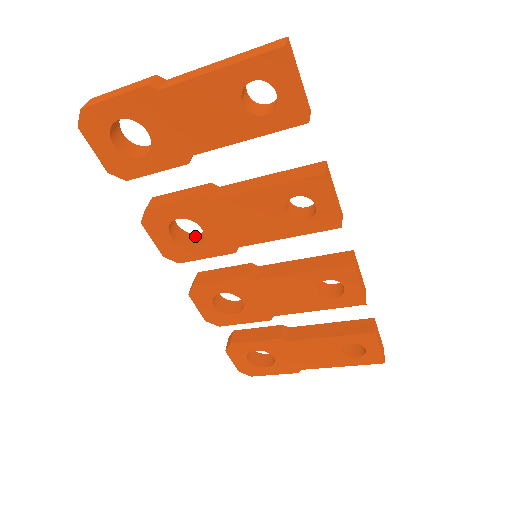
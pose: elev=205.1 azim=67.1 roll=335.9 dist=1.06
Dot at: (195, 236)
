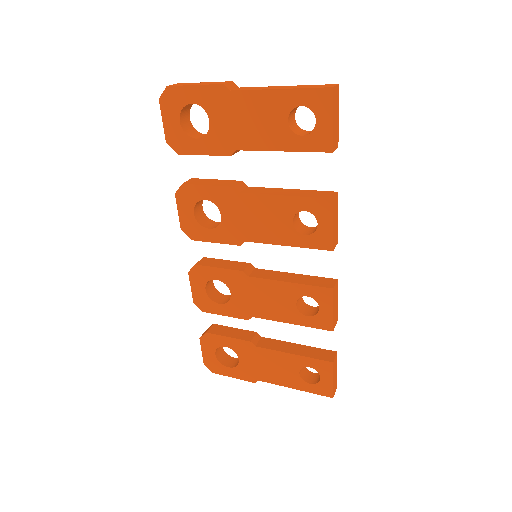
Dot at: (213, 222)
